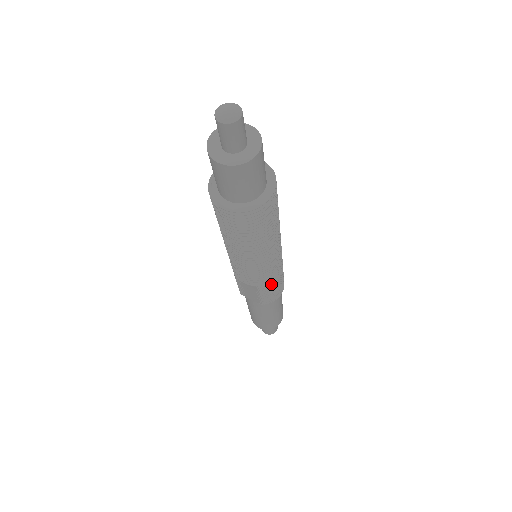
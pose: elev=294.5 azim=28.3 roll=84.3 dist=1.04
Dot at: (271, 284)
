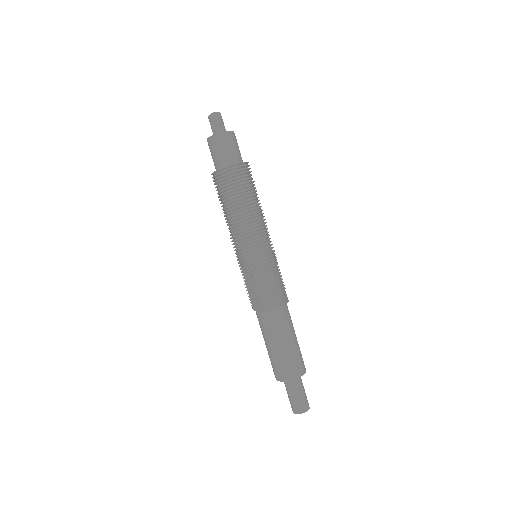
Dot at: (260, 275)
